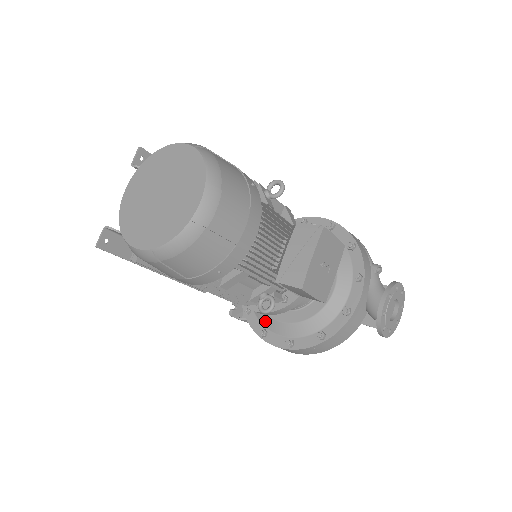
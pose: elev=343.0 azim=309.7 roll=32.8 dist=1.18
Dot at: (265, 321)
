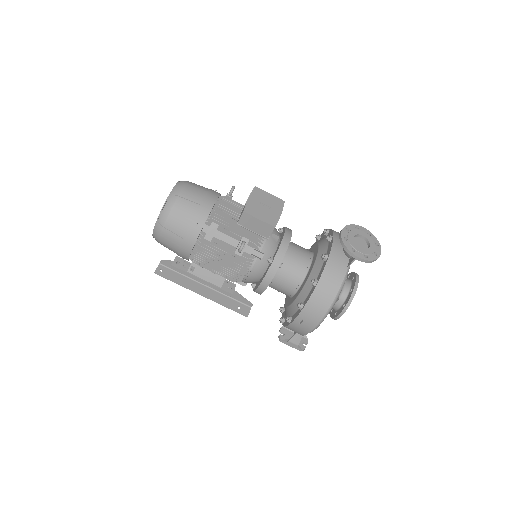
Dot at: (290, 312)
